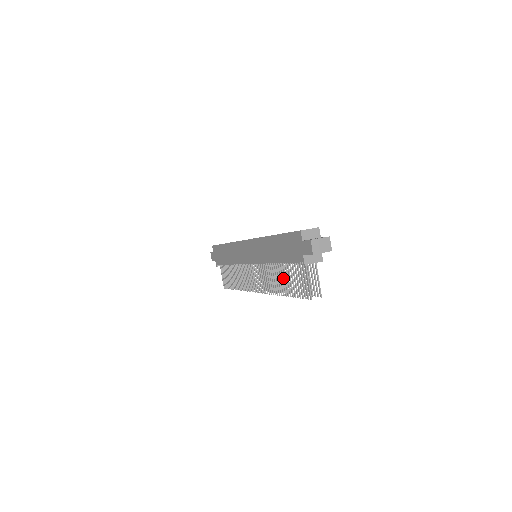
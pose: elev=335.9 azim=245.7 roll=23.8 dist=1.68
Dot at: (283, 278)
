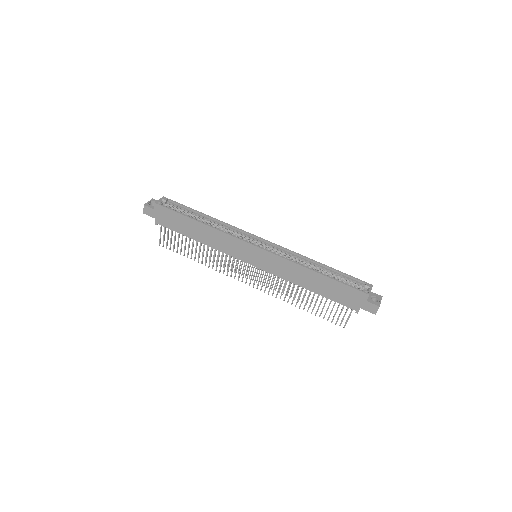
Dot at: occluded
